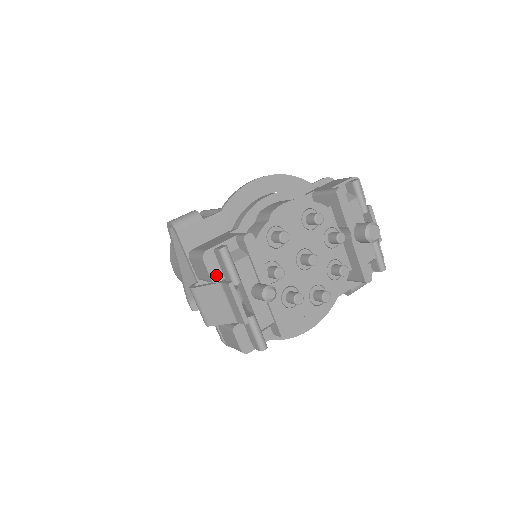
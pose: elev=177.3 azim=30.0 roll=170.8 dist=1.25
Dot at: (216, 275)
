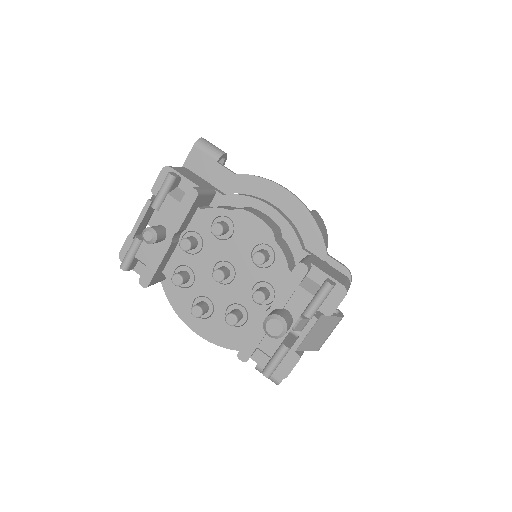
Dot at: (158, 189)
